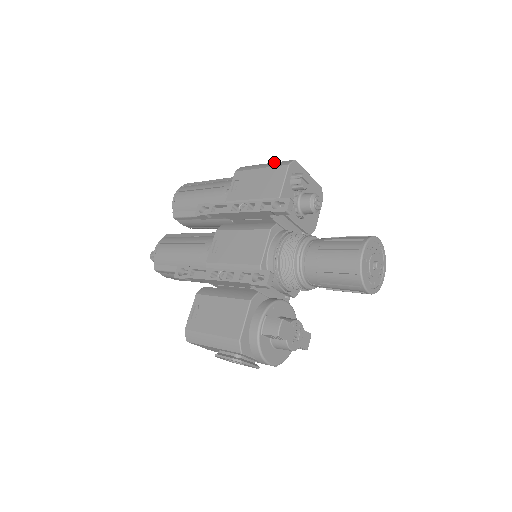
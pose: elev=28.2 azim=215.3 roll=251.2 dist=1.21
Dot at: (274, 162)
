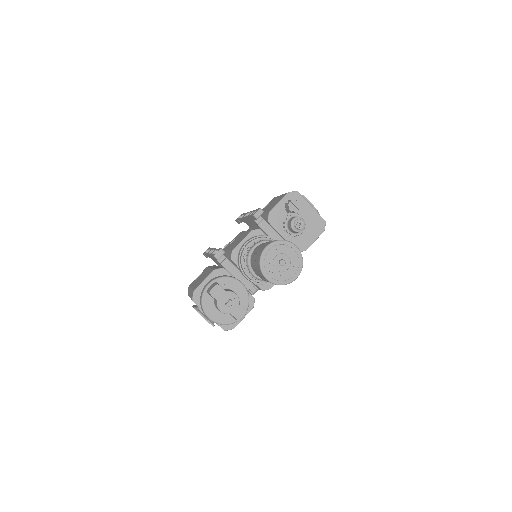
Dot at: occluded
